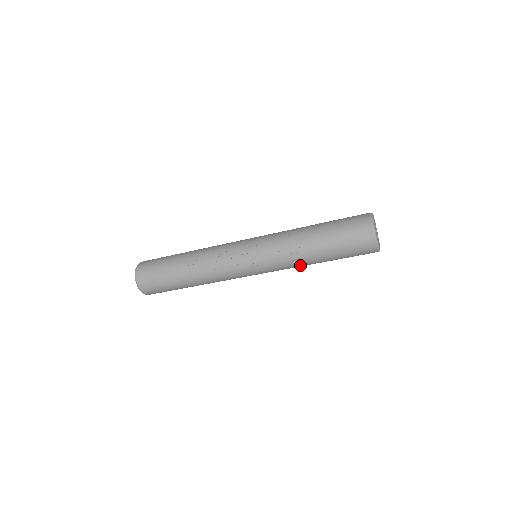
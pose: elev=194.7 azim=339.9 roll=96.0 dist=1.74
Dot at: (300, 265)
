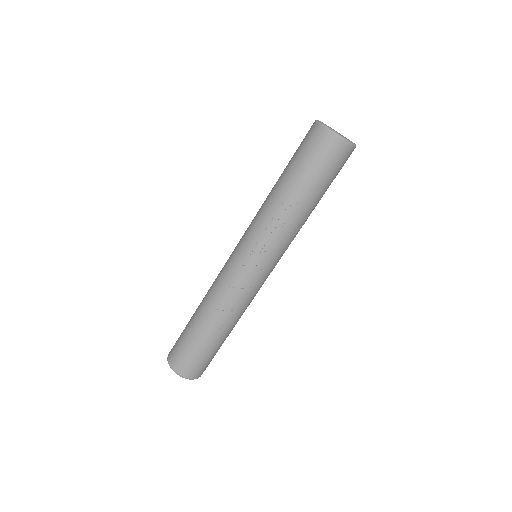
Dot at: occluded
